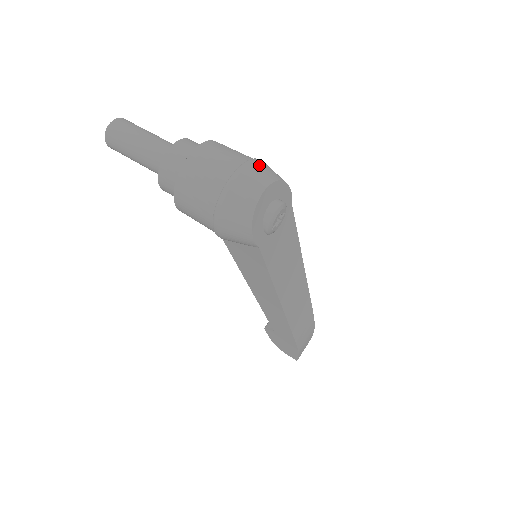
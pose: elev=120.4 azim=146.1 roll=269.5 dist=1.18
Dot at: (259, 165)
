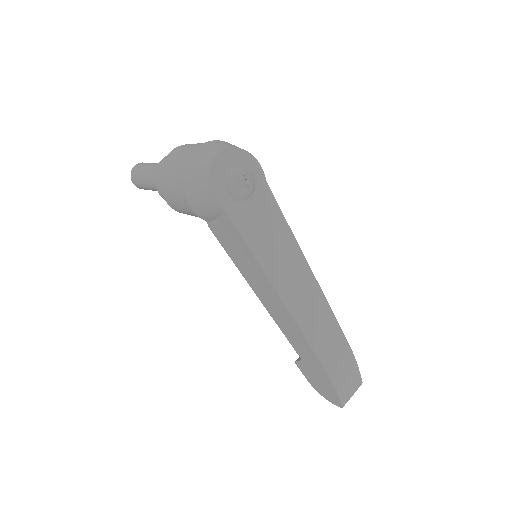
Dot at: (223, 142)
